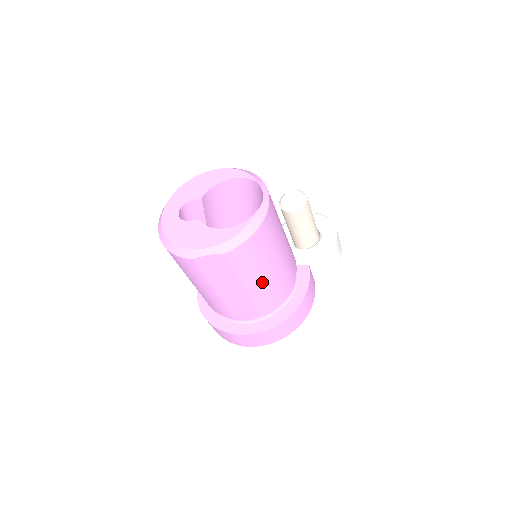
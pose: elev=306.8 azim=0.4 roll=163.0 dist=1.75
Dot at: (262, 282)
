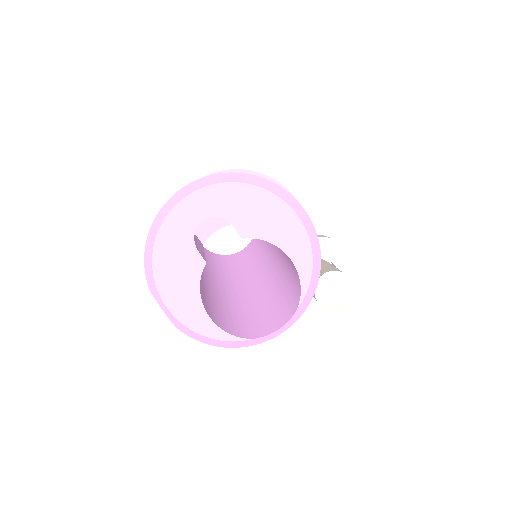
Dot at: occluded
